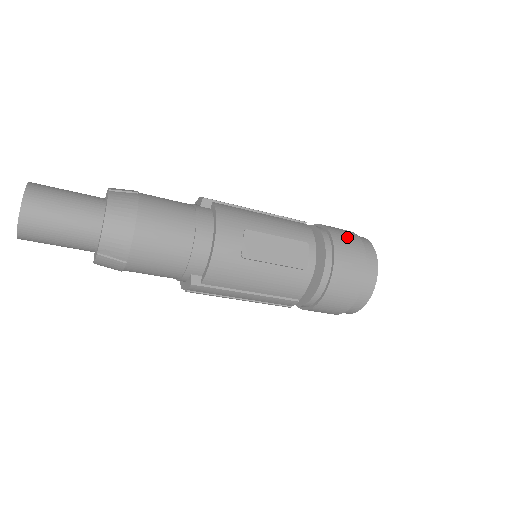
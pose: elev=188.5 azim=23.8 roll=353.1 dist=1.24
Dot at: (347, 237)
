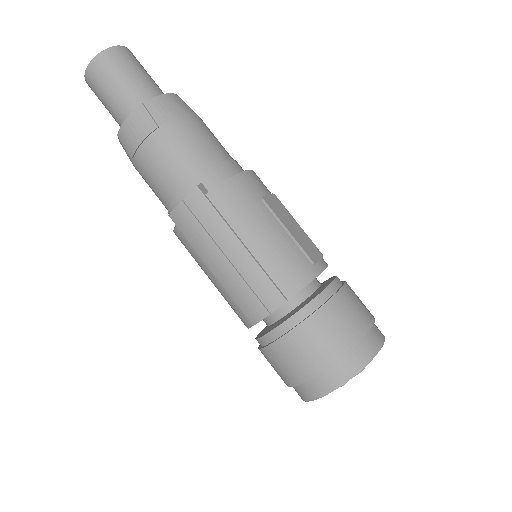
Dot at: occluded
